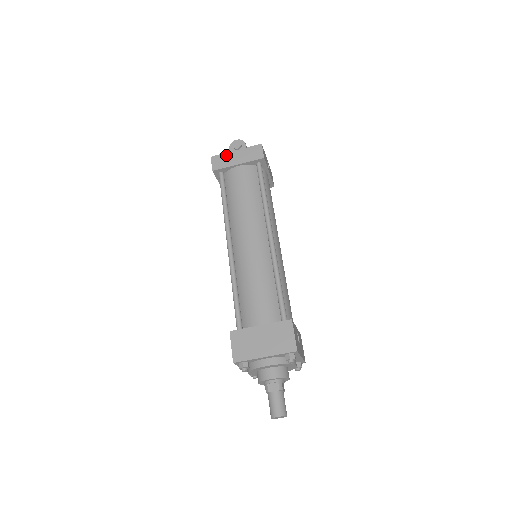
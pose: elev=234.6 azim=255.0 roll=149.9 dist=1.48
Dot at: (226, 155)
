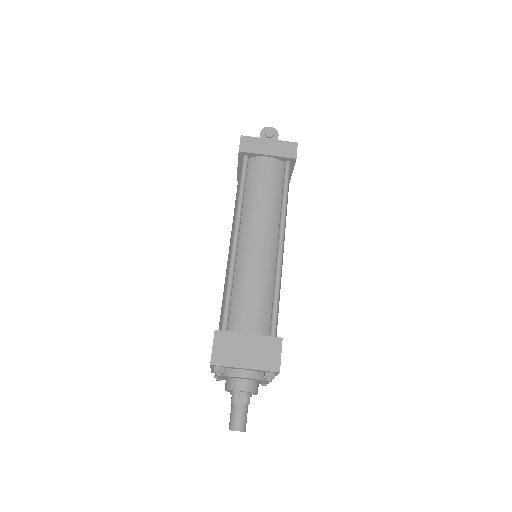
Dot at: (258, 140)
